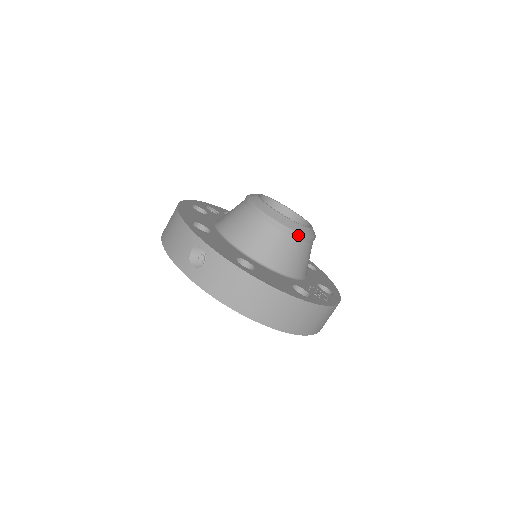
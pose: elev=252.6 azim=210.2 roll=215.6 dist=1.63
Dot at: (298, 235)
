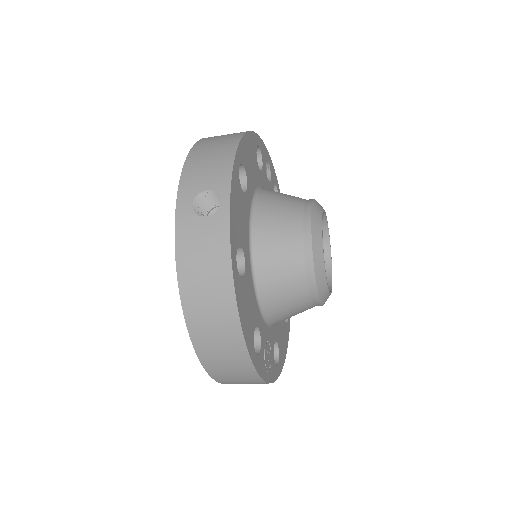
Dot at: (314, 289)
